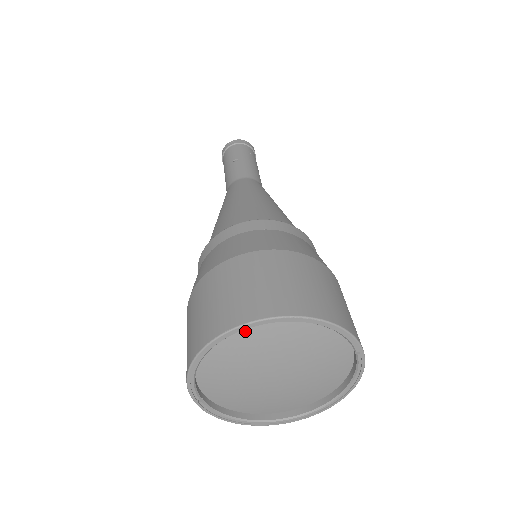
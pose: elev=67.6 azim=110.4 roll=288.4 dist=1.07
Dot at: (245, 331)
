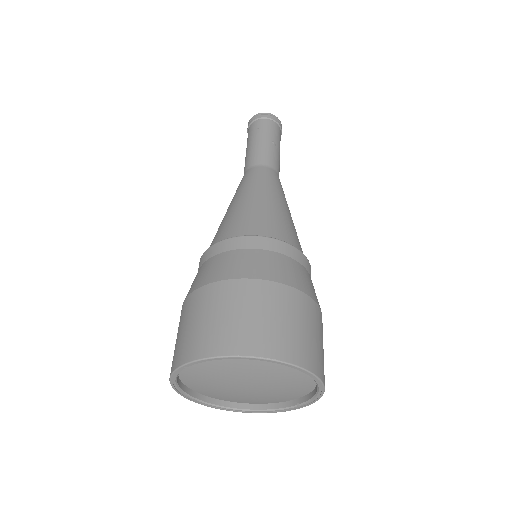
Dot at: occluded
